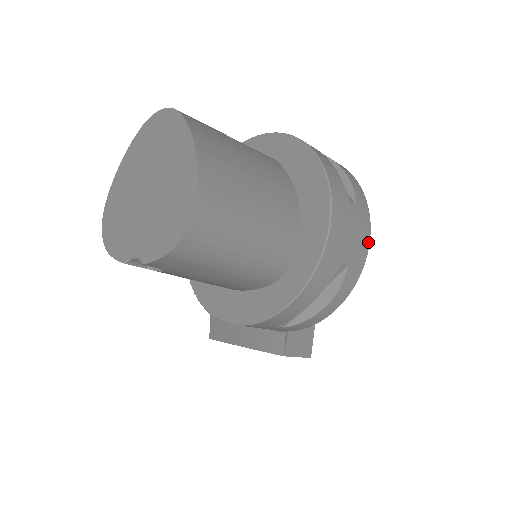
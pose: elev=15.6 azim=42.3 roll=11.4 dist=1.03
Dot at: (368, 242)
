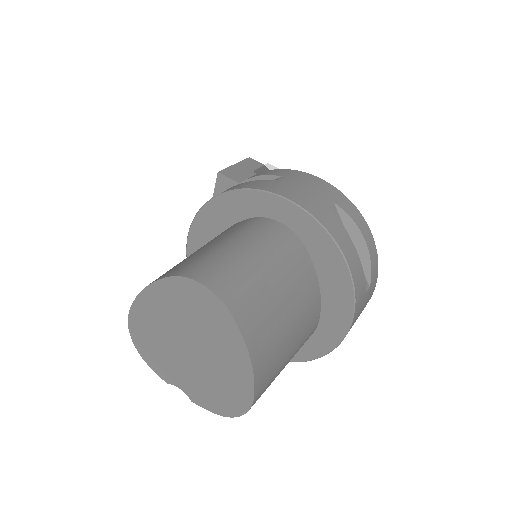
Dot at: occluded
